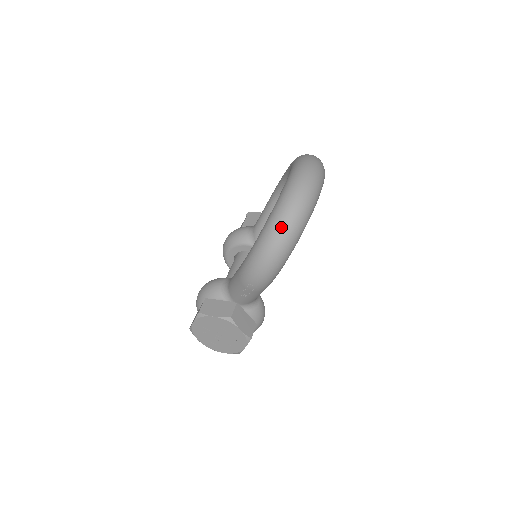
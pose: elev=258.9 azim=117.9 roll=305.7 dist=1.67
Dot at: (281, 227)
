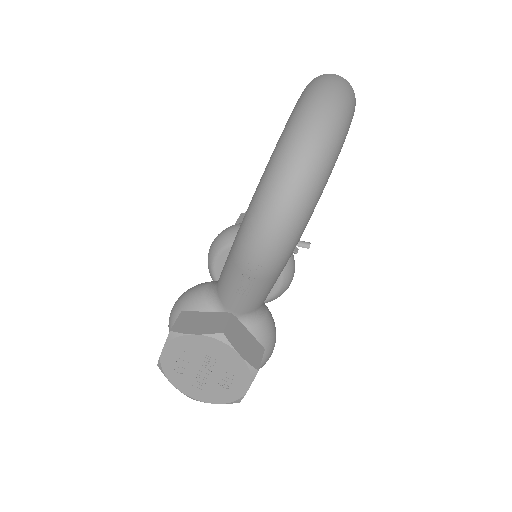
Dot at: (299, 148)
